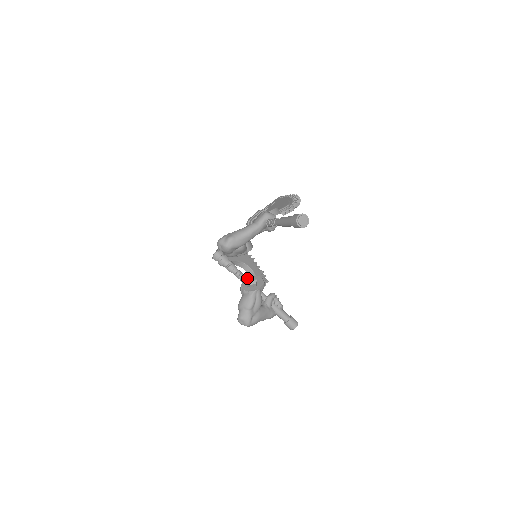
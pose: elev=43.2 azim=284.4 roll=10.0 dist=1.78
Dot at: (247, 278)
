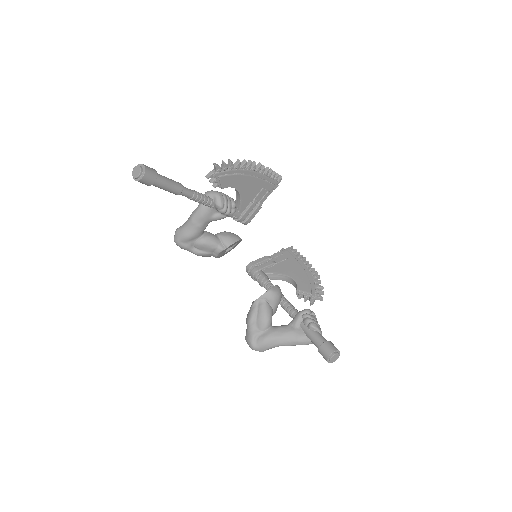
Dot at: occluded
